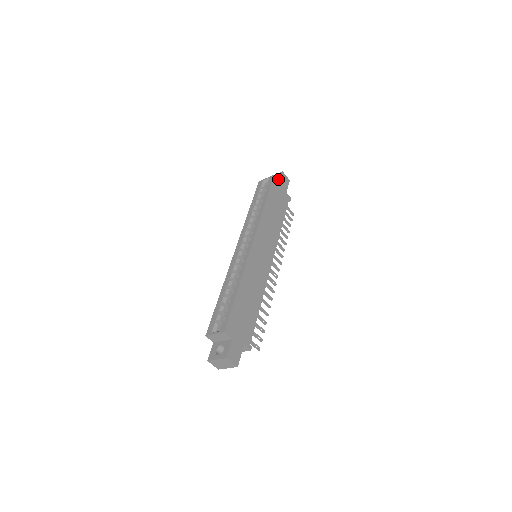
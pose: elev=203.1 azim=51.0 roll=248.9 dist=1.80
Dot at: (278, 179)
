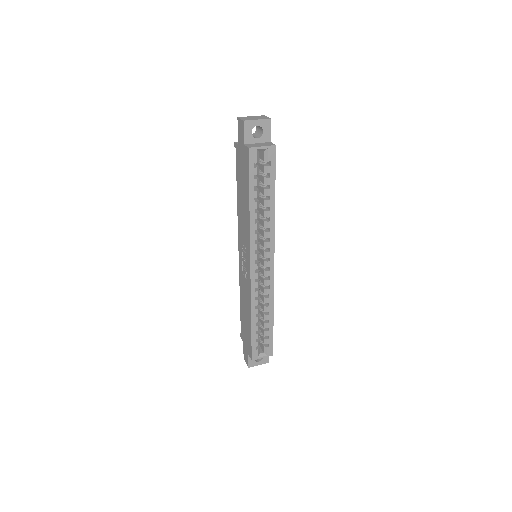
Dot at: (267, 136)
